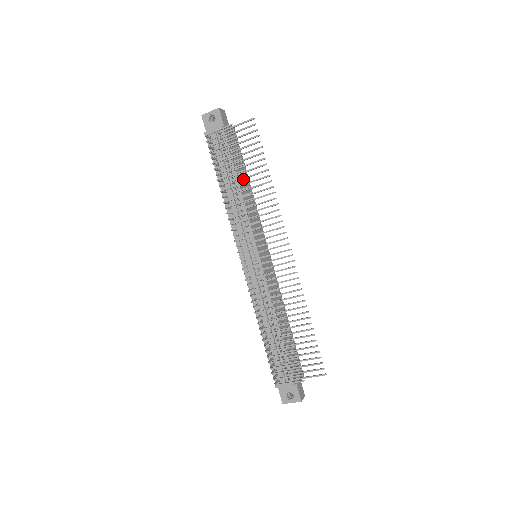
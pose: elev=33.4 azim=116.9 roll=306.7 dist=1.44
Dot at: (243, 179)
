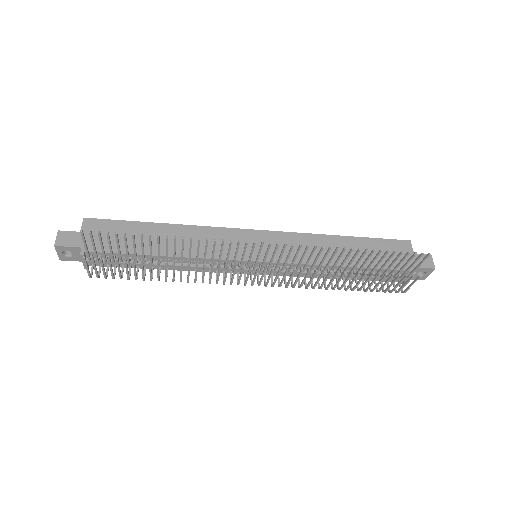
Dot at: (159, 257)
